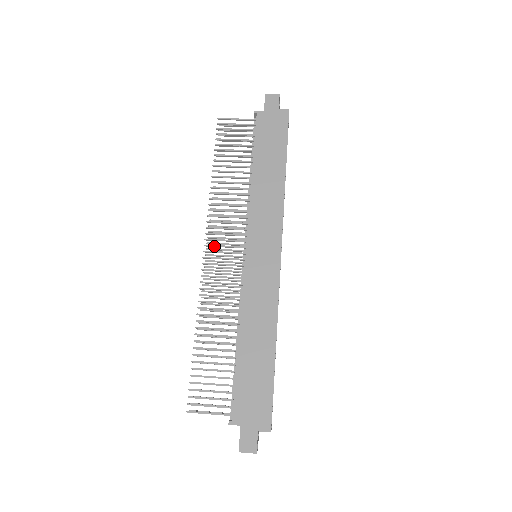
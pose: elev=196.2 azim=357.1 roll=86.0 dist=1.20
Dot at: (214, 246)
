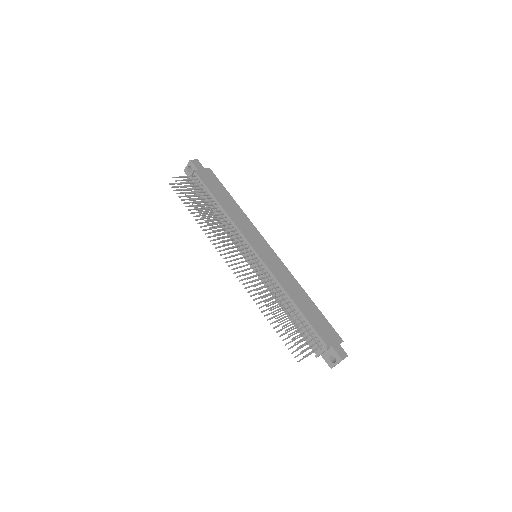
Dot at: (236, 255)
